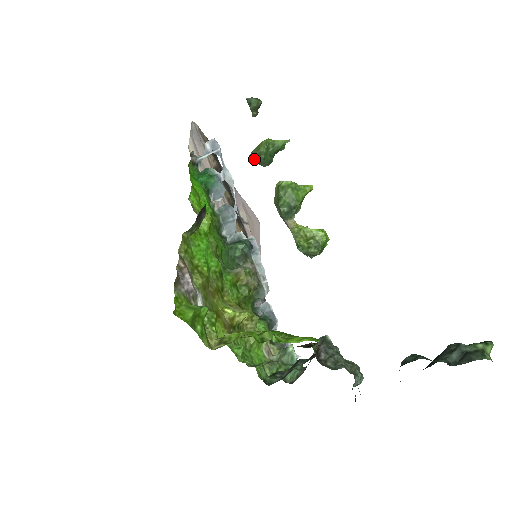
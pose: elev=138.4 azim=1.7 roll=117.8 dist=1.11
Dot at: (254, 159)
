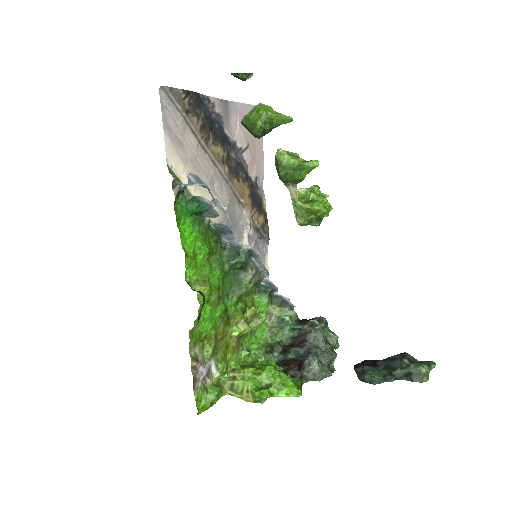
Dot at: (248, 130)
